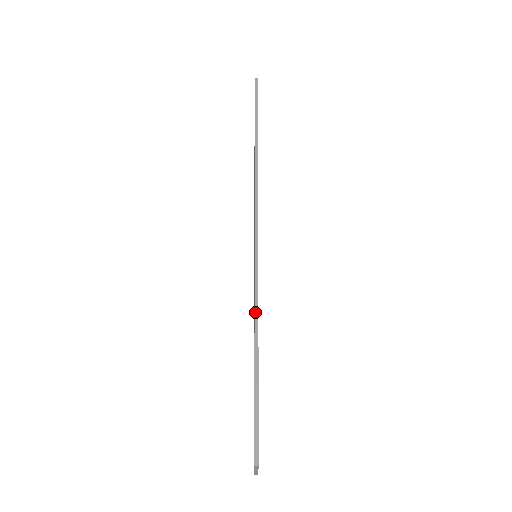
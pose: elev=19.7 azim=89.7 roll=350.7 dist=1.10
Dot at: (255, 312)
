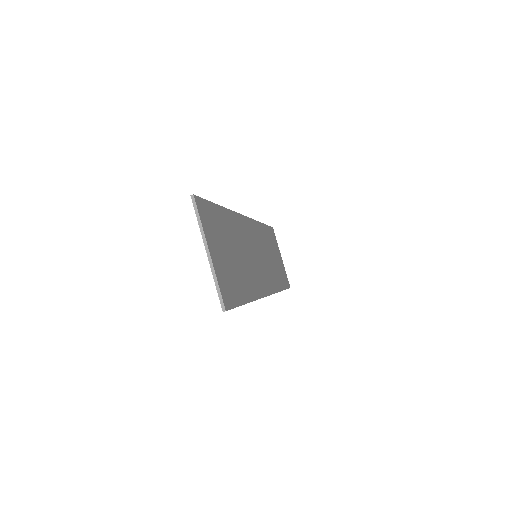
Dot at: occluded
